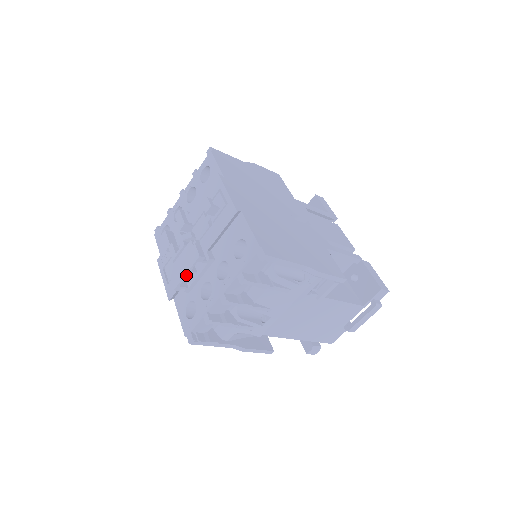
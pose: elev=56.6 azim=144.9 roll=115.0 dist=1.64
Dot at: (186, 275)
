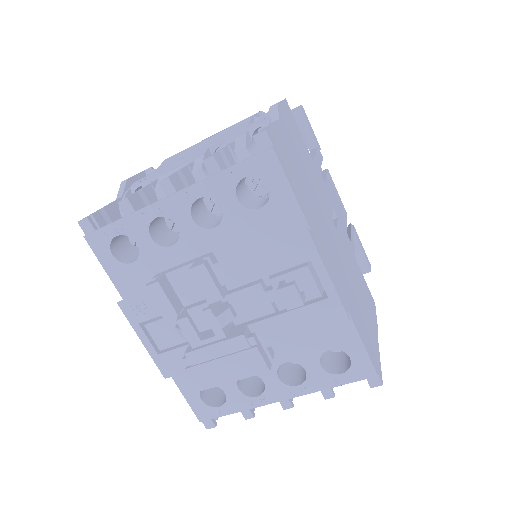
Dot at: (230, 381)
